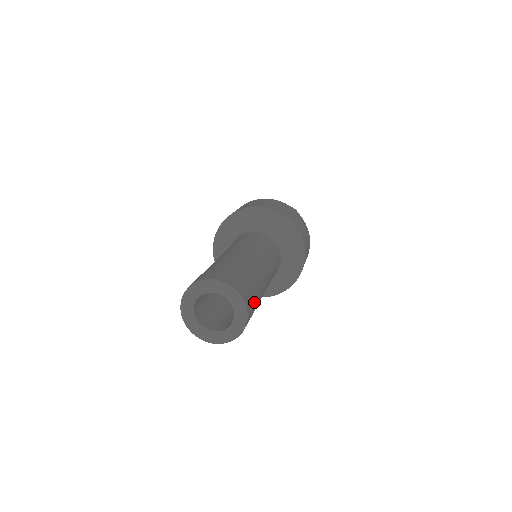
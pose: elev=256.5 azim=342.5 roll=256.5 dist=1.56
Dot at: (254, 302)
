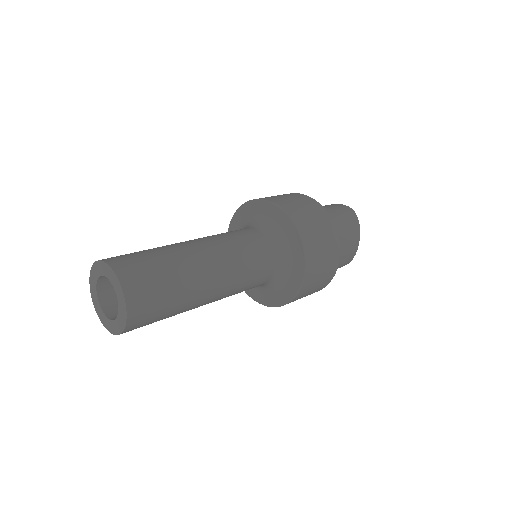
Dot at: (155, 295)
